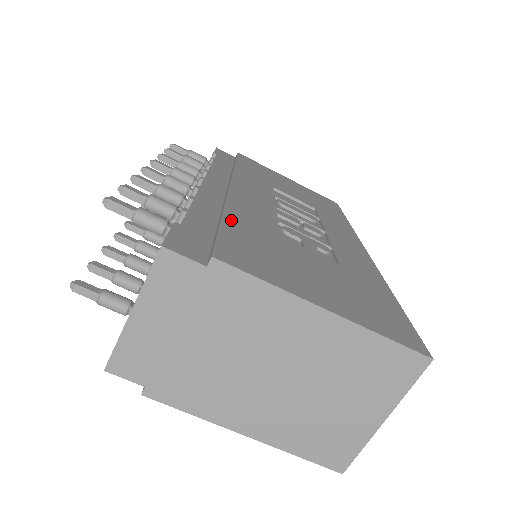
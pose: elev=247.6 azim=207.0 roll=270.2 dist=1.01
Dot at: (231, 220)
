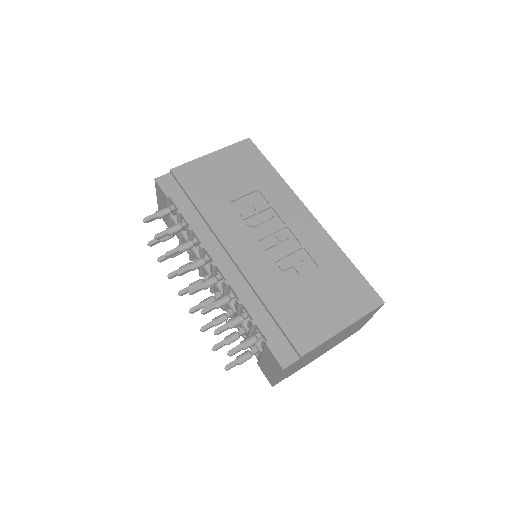
Dot at: (273, 307)
